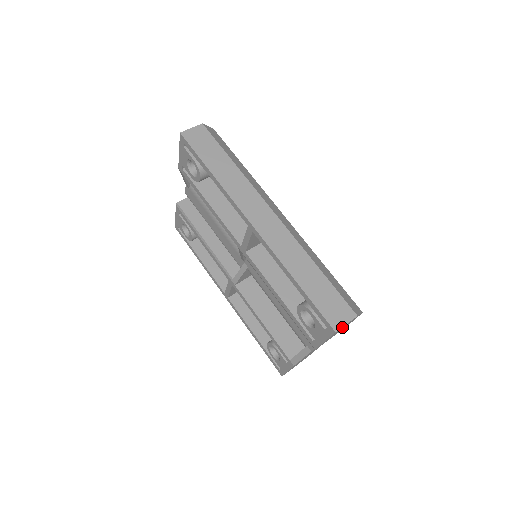
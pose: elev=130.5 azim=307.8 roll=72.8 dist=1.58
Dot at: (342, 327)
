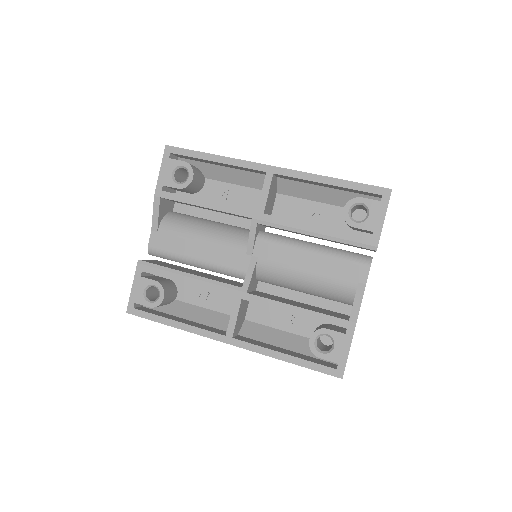
Dot at: occluded
